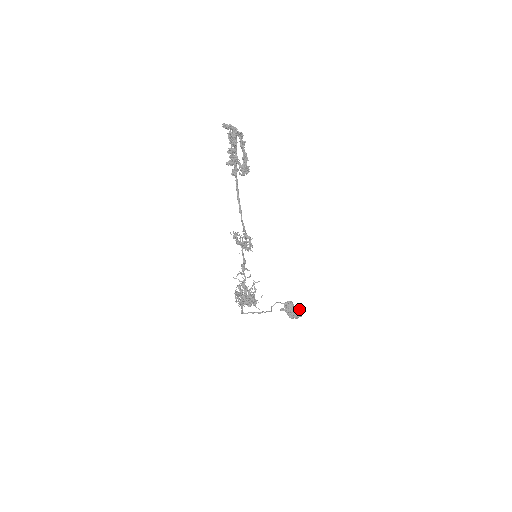
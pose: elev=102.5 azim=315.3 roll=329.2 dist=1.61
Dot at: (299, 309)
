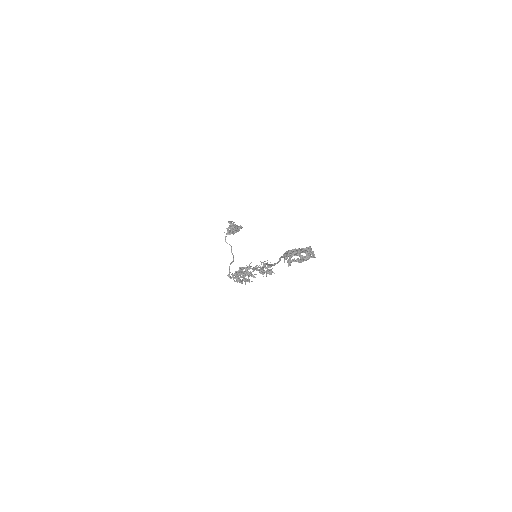
Dot at: (241, 226)
